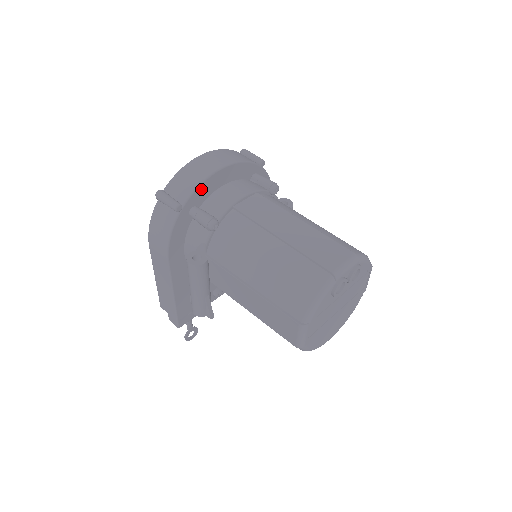
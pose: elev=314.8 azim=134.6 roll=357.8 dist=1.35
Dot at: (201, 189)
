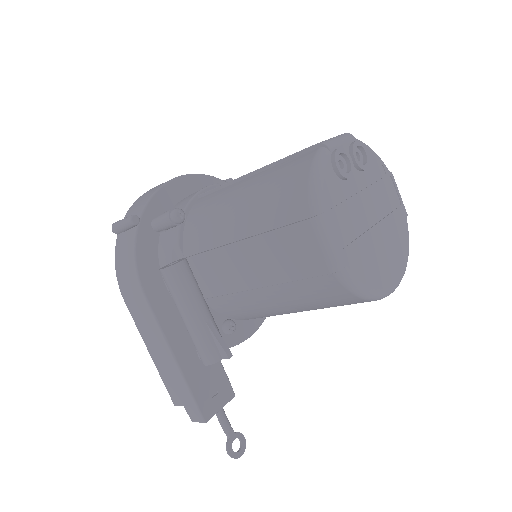
Dot at: (158, 199)
